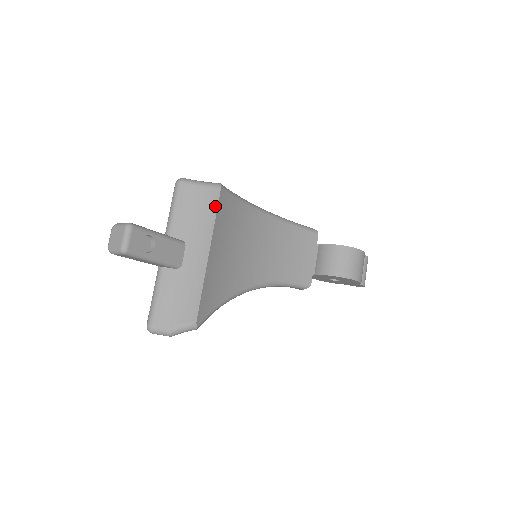
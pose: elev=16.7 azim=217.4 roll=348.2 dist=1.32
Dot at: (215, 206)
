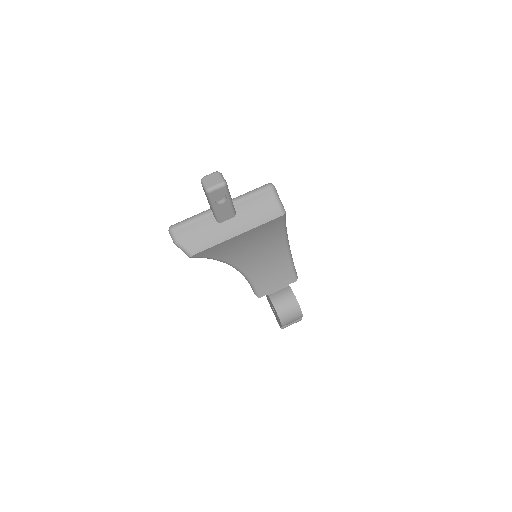
Dot at: (270, 219)
